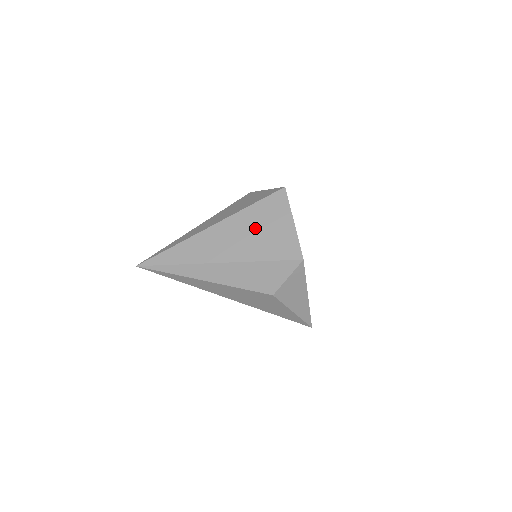
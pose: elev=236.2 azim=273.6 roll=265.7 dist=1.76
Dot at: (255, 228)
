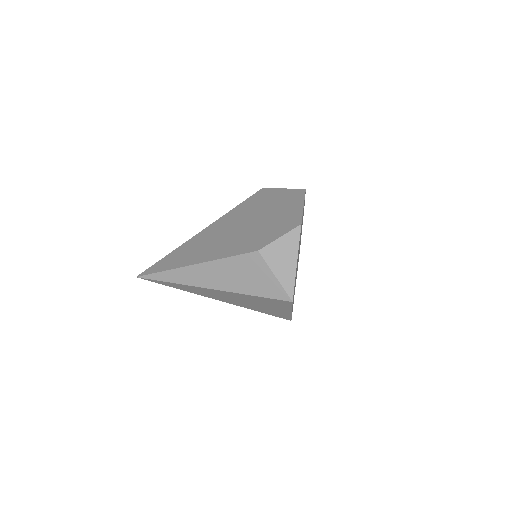
Dot at: (254, 303)
